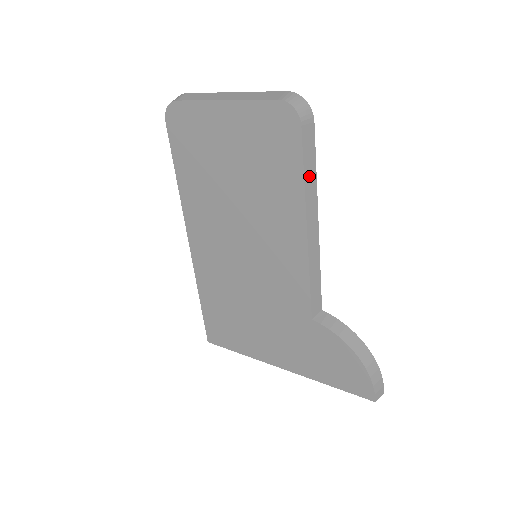
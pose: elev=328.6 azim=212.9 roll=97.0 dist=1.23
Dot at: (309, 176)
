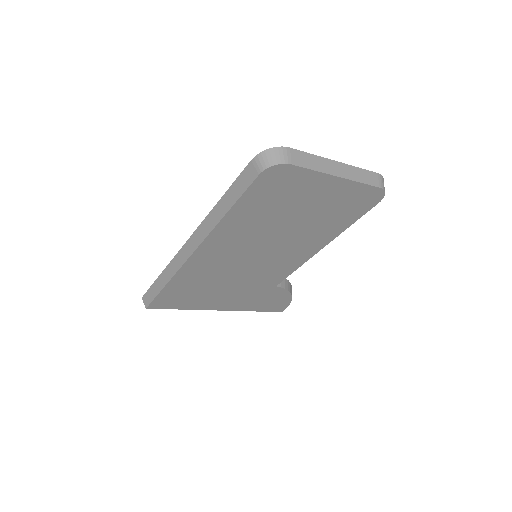
Dot at: occluded
